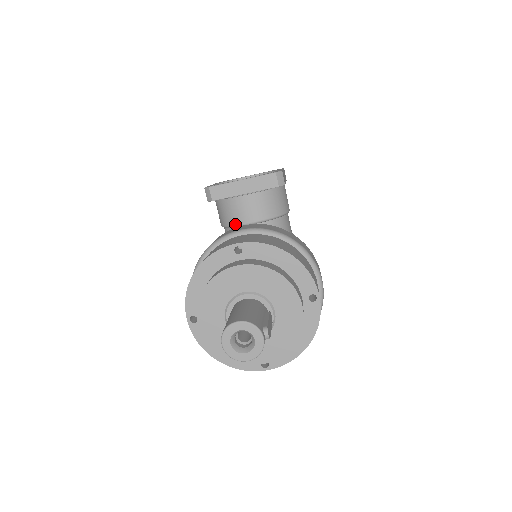
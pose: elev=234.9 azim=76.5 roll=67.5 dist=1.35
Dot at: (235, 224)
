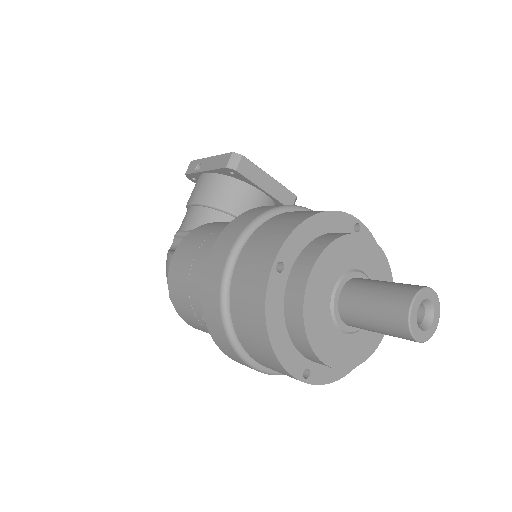
Dot at: (234, 211)
